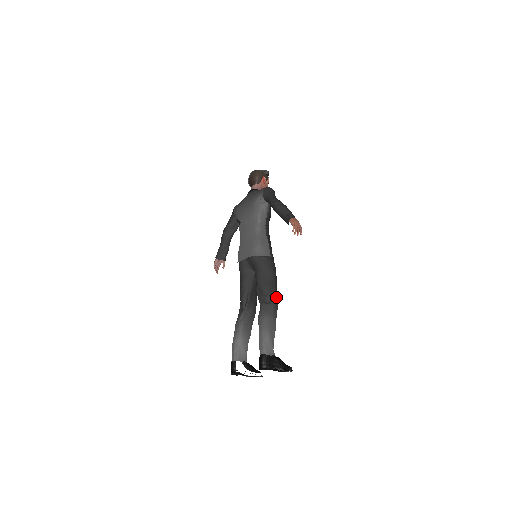
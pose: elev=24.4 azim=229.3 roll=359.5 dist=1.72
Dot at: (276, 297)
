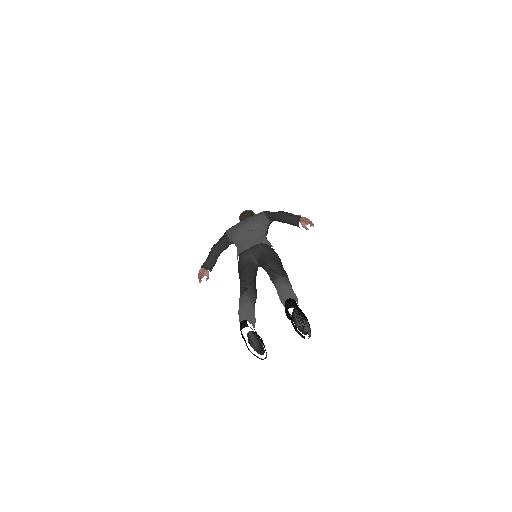
Dot at: occluded
